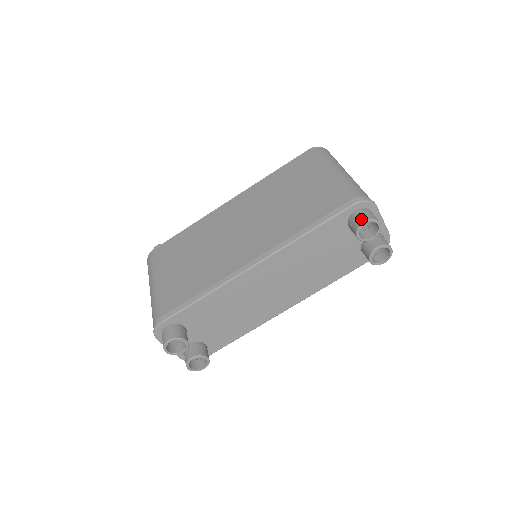
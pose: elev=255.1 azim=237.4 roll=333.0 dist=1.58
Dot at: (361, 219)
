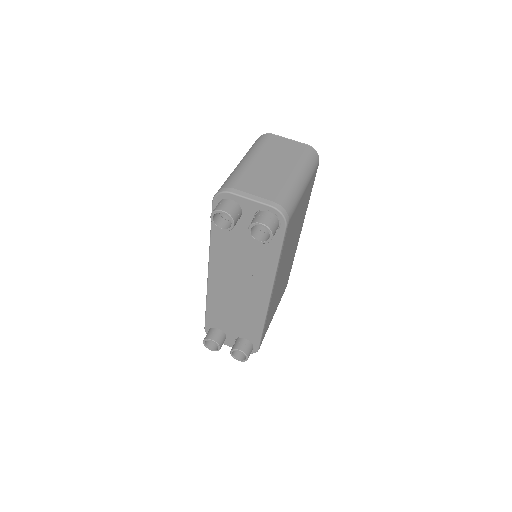
Dot at: occluded
